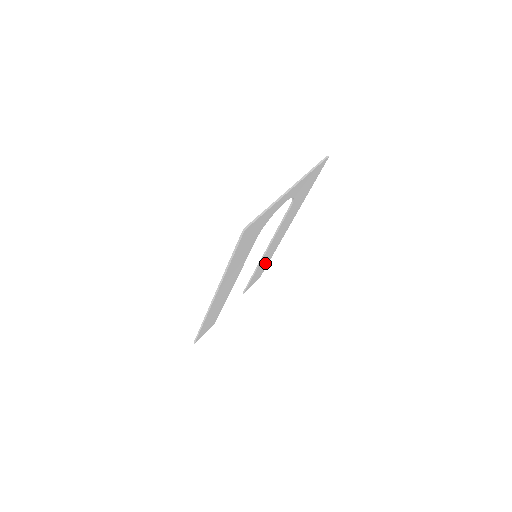
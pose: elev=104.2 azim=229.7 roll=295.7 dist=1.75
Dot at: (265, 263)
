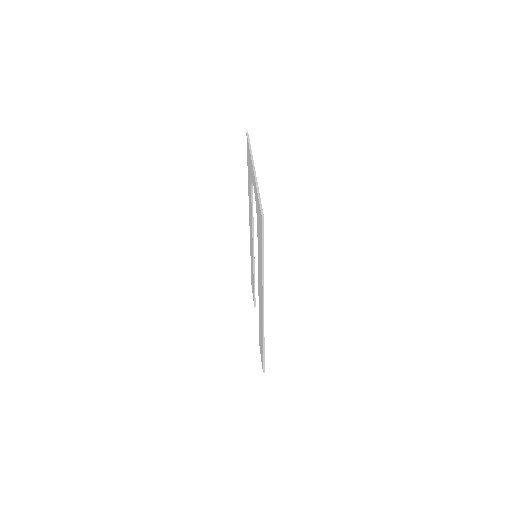
Dot at: occluded
